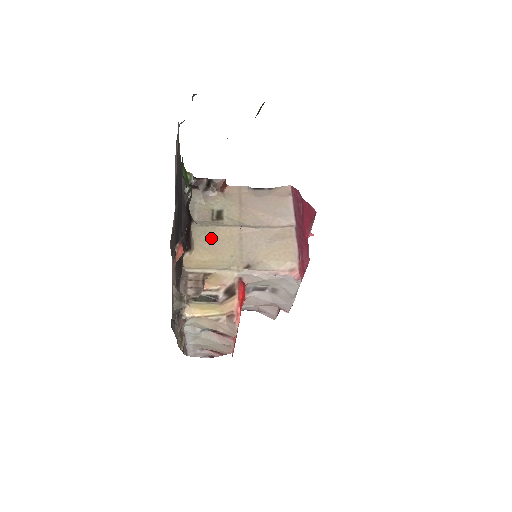
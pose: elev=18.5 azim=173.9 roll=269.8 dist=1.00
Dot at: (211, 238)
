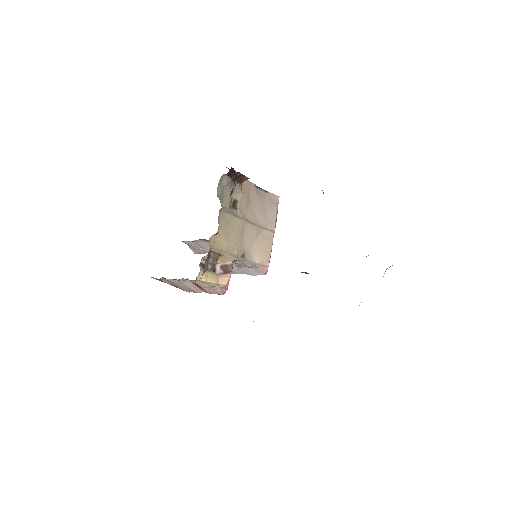
Dot at: (228, 225)
